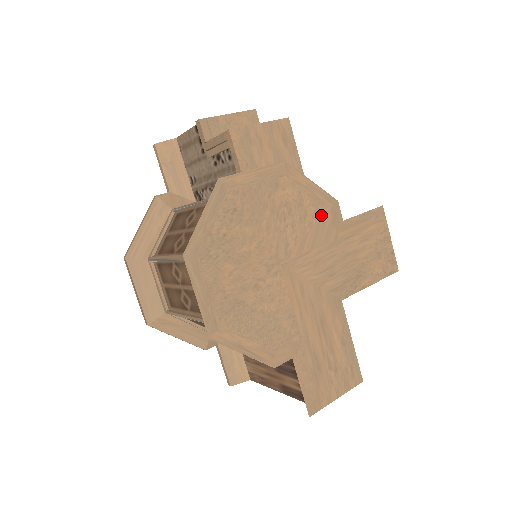
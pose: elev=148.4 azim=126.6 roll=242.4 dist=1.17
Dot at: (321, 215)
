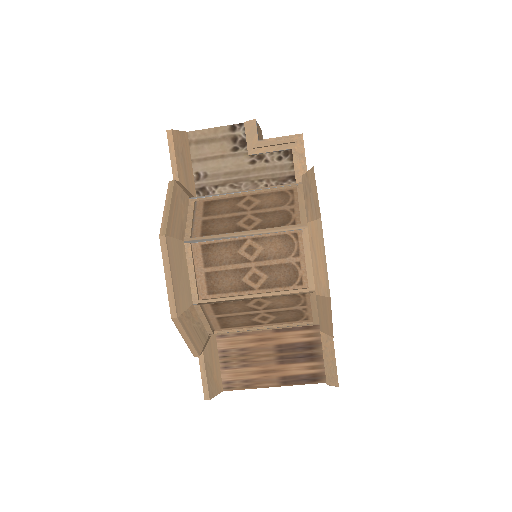
Dot at: occluded
